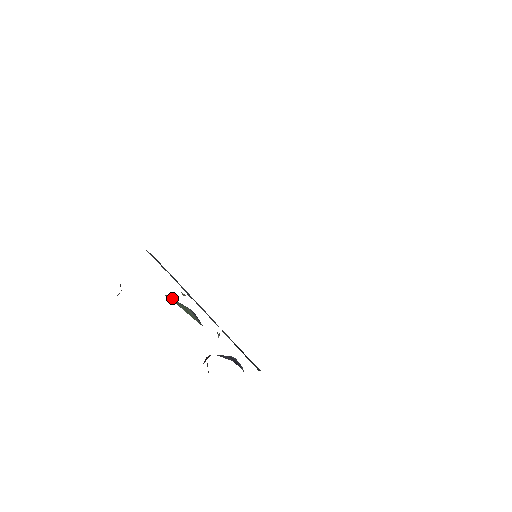
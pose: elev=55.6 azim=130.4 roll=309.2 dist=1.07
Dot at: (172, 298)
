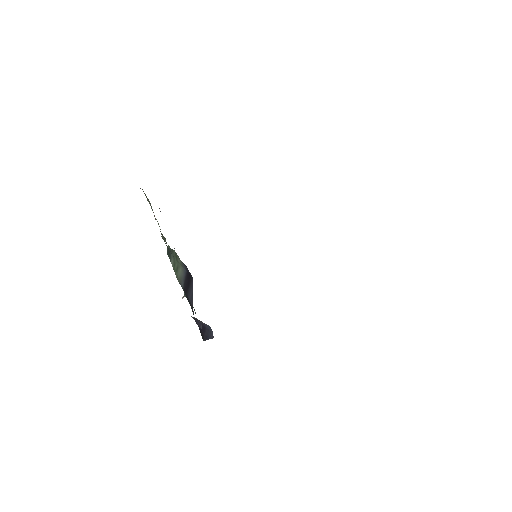
Dot at: (173, 253)
